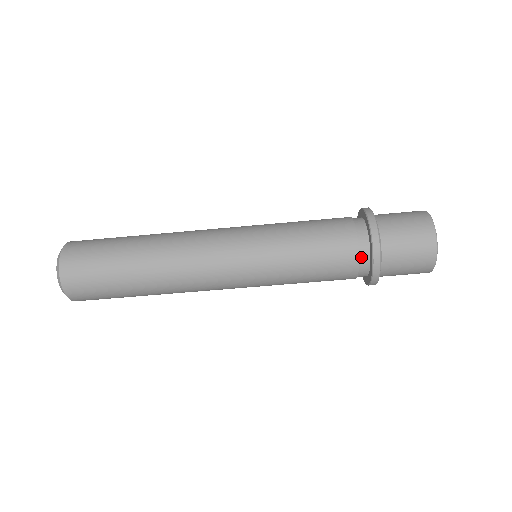
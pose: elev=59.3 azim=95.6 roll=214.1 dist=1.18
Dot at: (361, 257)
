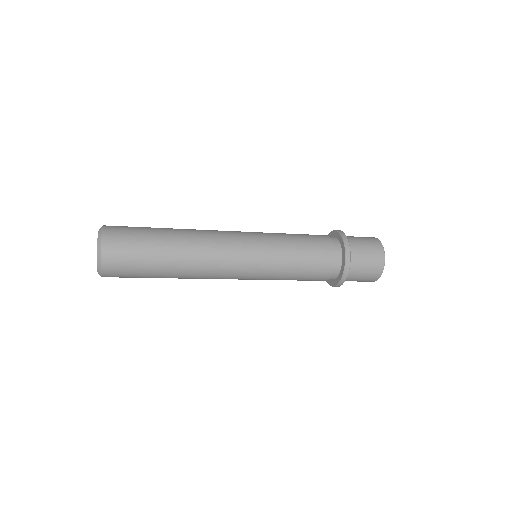
Dot at: (329, 279)
